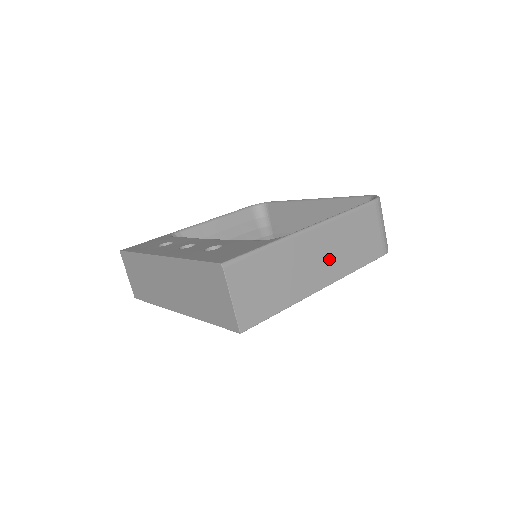
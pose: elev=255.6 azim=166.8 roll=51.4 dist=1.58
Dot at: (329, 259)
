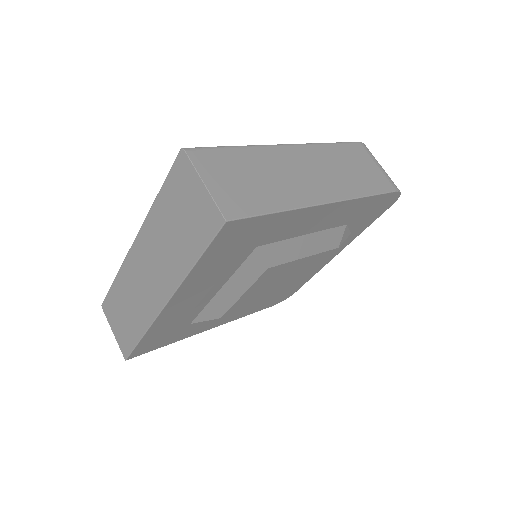
Dot at: (325, 177)
